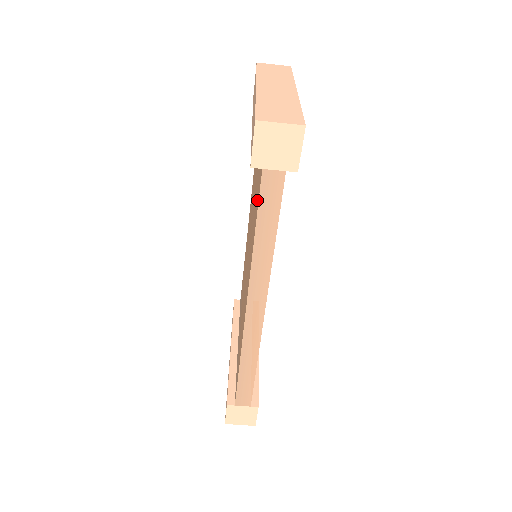
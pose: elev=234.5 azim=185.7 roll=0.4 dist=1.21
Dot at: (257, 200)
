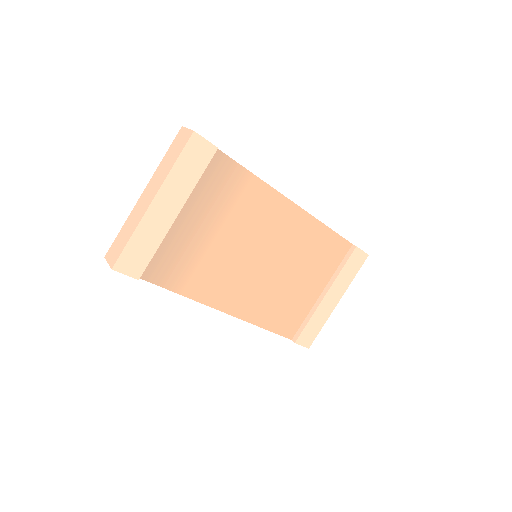
Dot at: occluded
